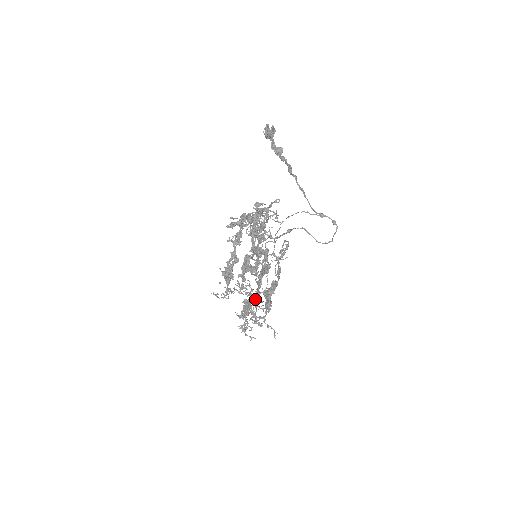
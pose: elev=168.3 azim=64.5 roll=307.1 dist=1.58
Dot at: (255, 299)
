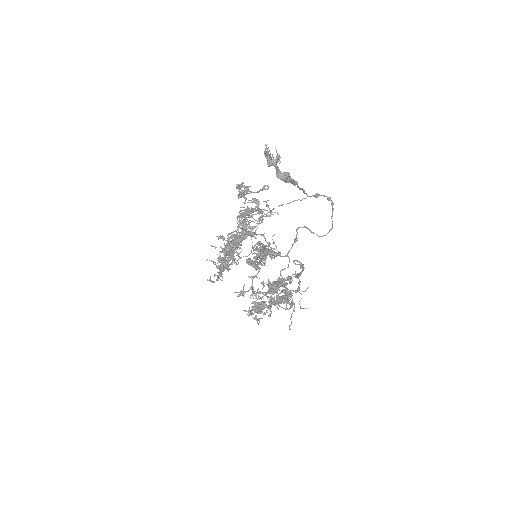
Dot at: occluded
